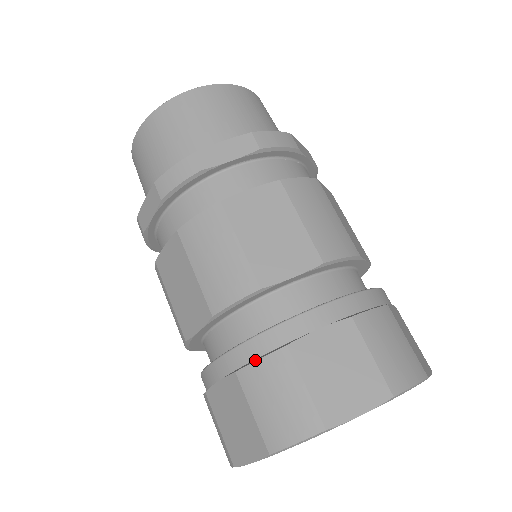
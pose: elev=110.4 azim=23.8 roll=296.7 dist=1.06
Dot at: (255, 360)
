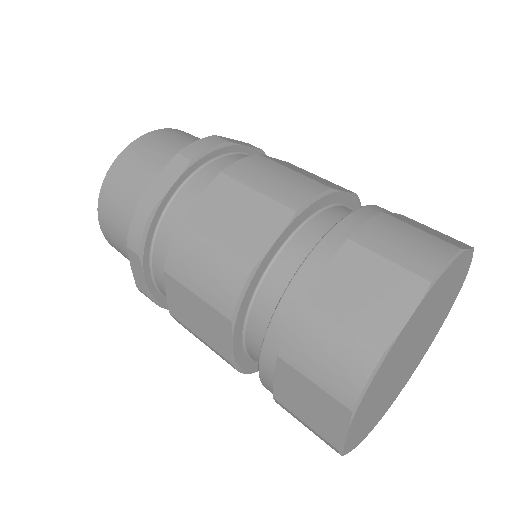
Dot at: (363, 224)
